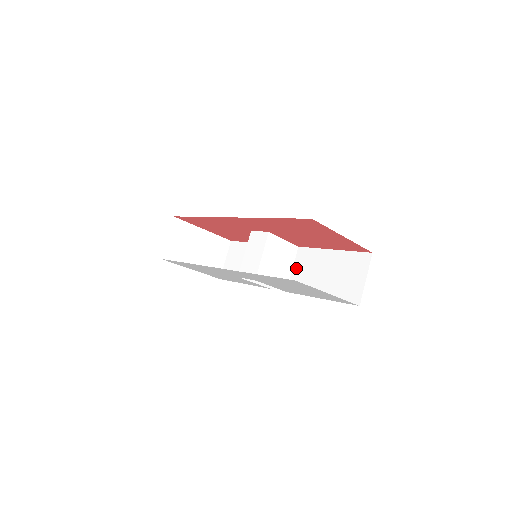
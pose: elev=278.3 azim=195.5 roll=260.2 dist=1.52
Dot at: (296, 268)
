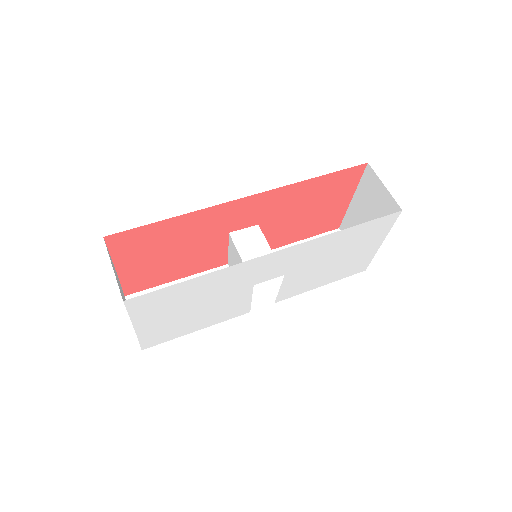
Dot at: occluded
